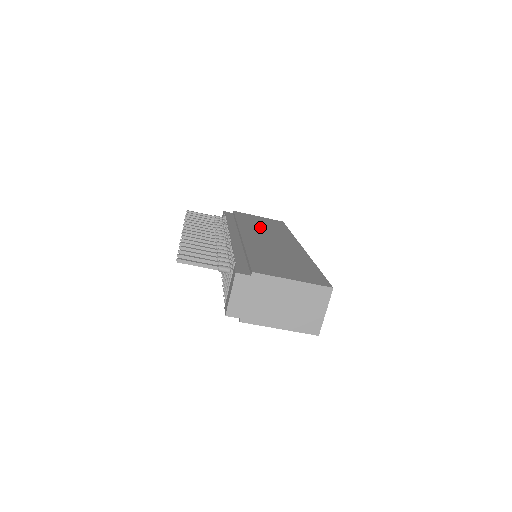
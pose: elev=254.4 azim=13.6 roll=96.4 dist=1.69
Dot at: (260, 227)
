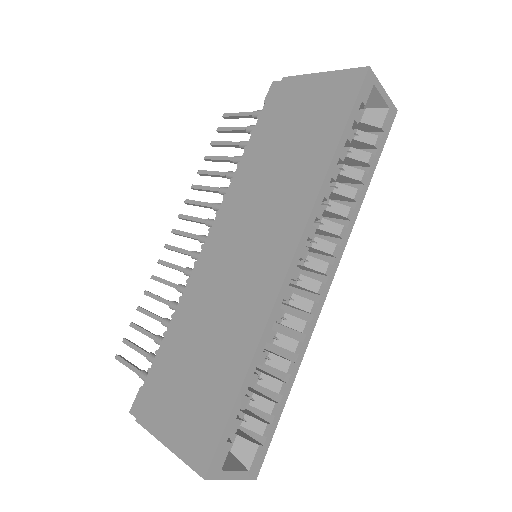
Dot at: (275, 168)
